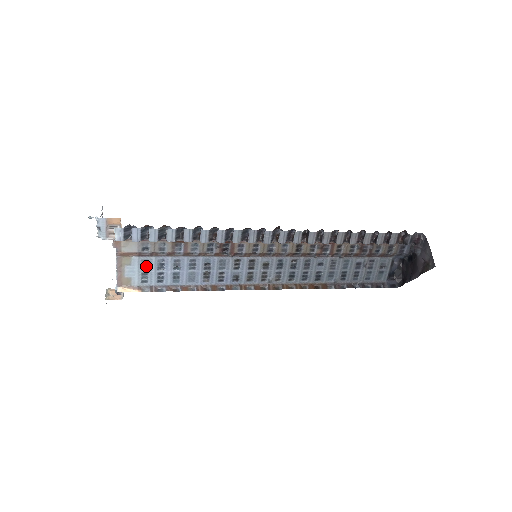
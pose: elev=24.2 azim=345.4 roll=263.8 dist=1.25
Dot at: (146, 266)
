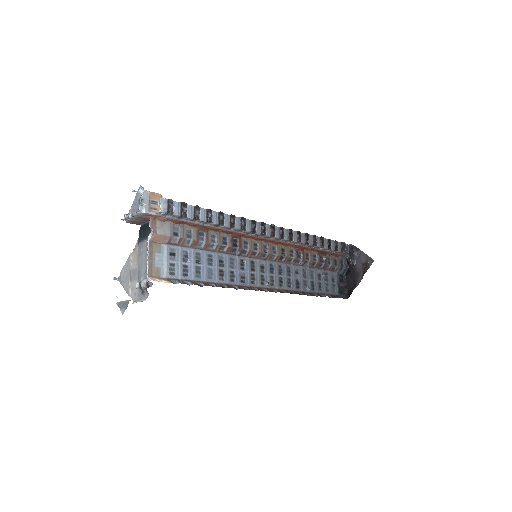
Dot at: (173, 256)
